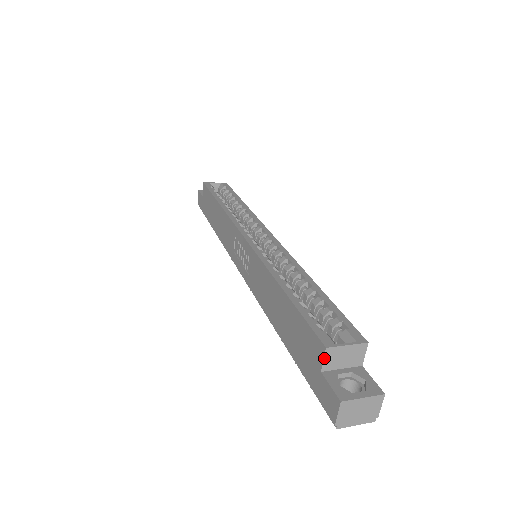
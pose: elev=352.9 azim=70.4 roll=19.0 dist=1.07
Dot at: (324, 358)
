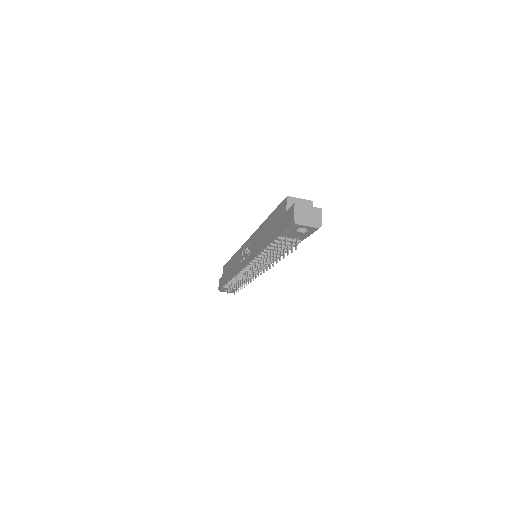
Dot at: (287, 203)
